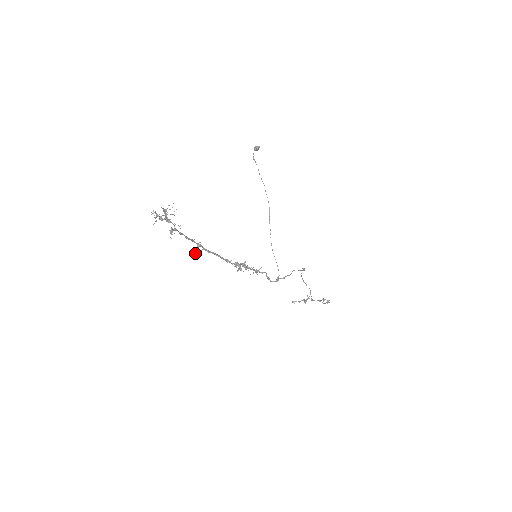
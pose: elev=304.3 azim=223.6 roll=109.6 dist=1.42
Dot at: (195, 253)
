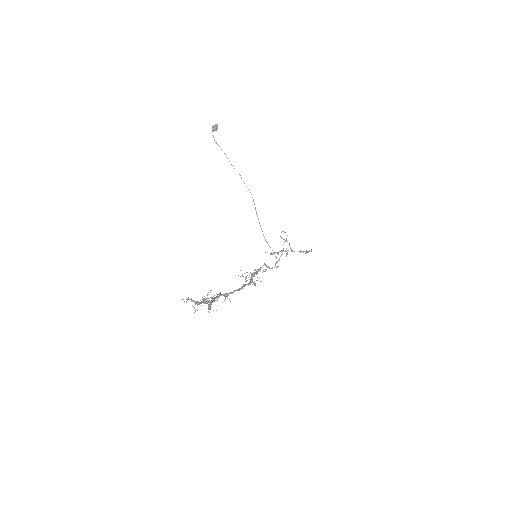
Dot at: occluded
